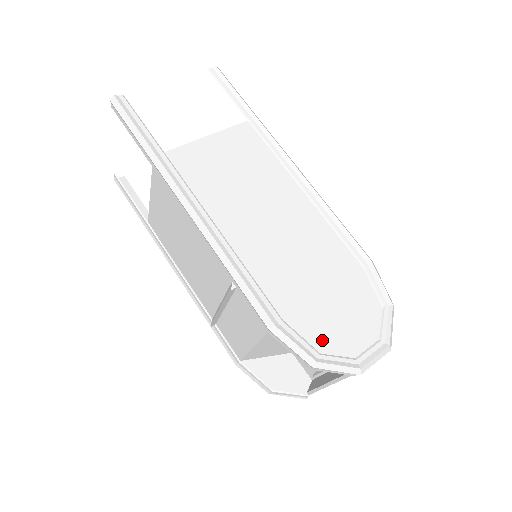
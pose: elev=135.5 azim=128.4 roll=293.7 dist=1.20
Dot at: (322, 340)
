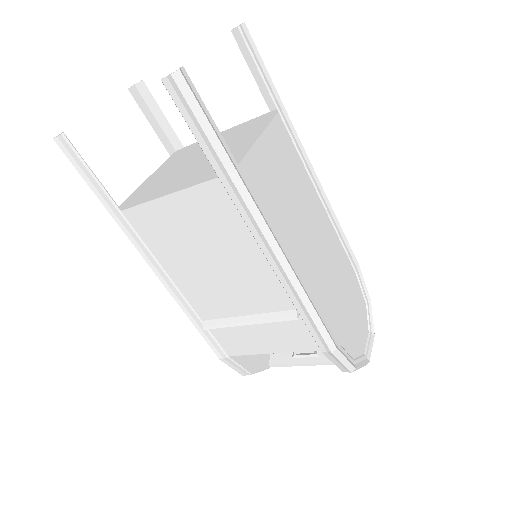
Dot at: (352, 347)
